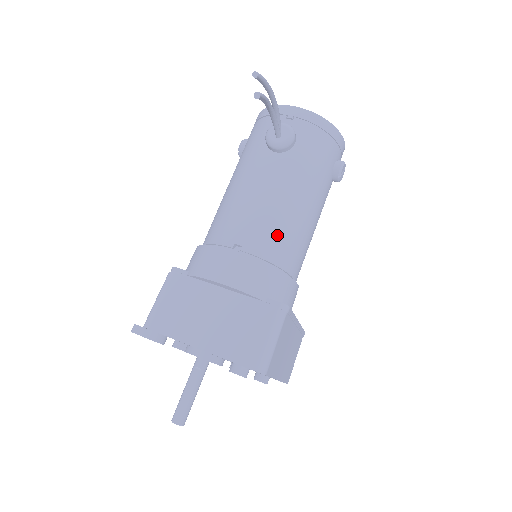
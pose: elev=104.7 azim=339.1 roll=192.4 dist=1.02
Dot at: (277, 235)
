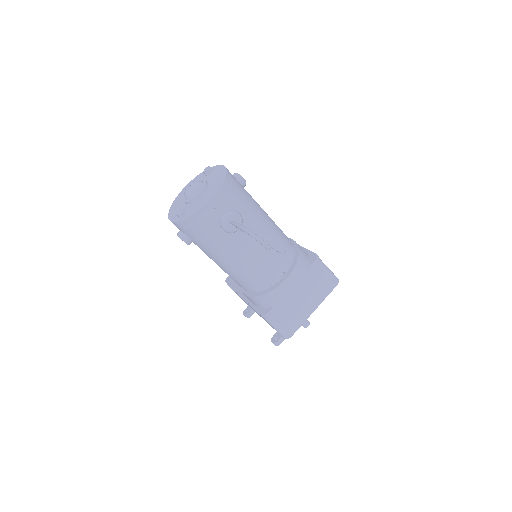
Dot at: (283, 248)
